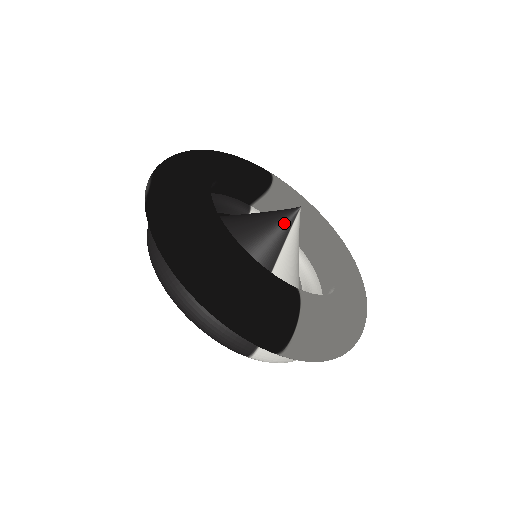
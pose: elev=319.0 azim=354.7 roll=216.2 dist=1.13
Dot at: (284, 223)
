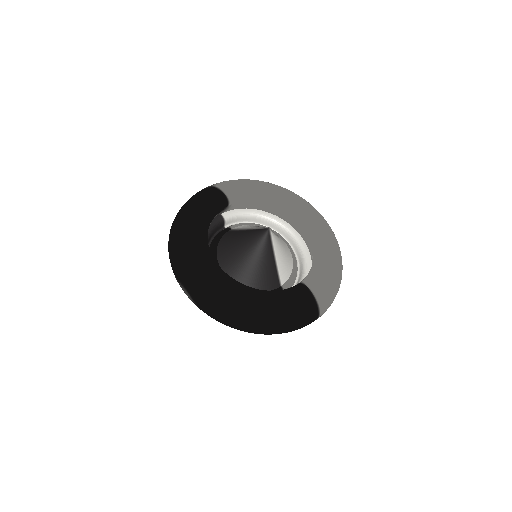
Dot at: (267, 243)
